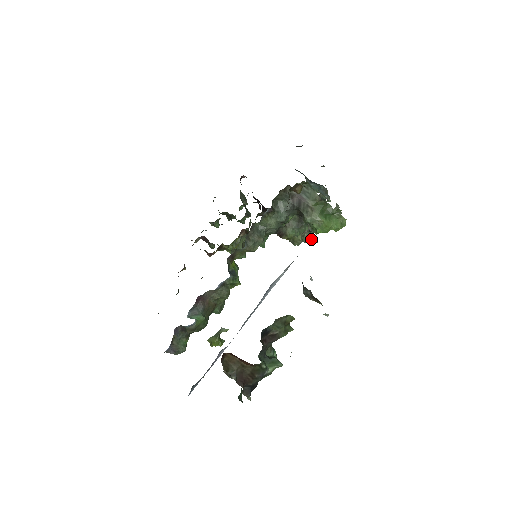
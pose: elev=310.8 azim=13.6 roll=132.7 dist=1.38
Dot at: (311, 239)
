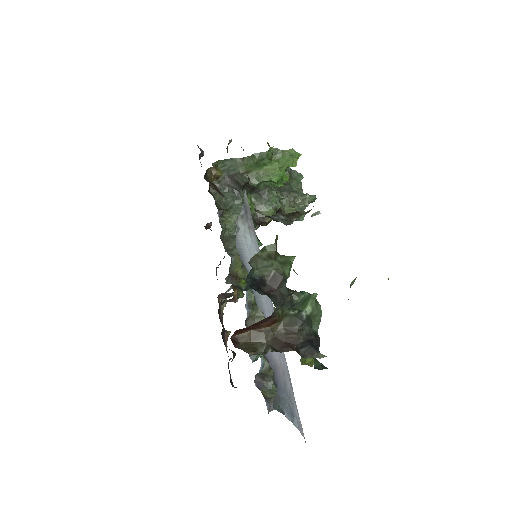
Dot at: (306, 200)
